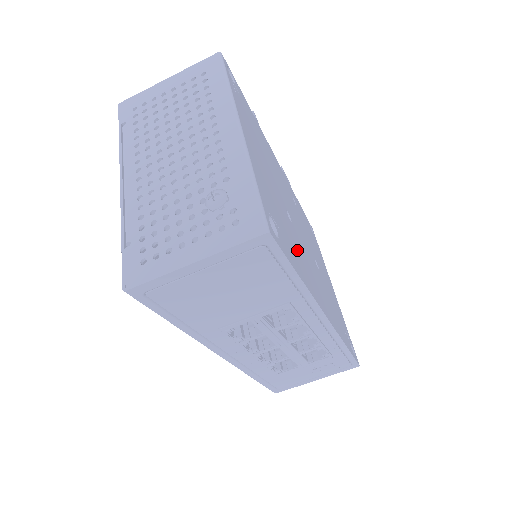
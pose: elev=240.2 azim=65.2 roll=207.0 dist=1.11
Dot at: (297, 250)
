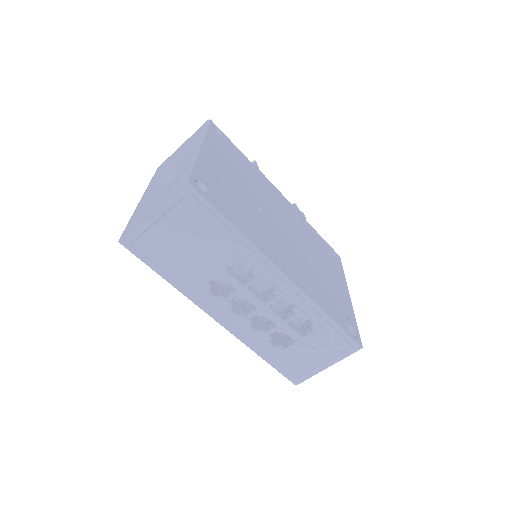
Dot at: (251, 222)
